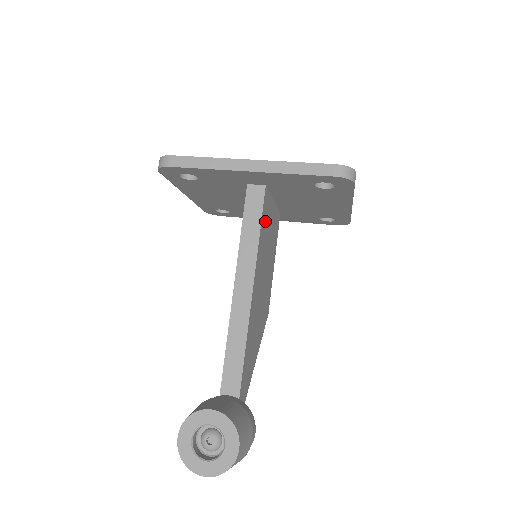
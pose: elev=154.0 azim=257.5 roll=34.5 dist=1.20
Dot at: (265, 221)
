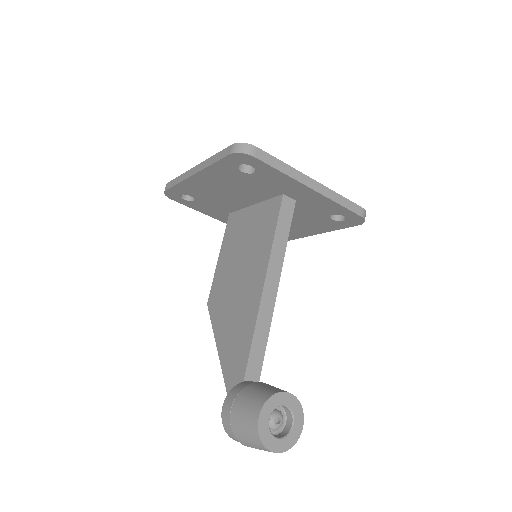
Dot at: occluded
